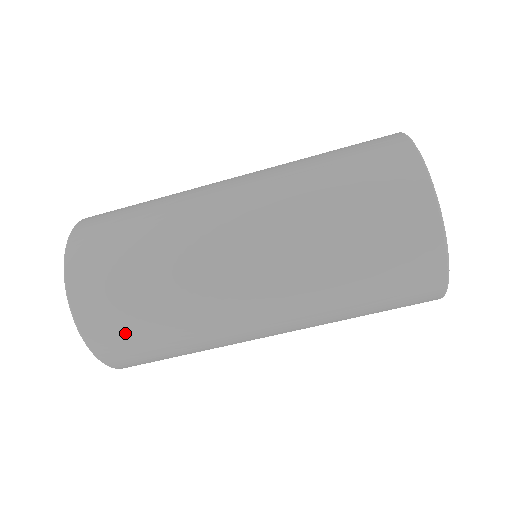
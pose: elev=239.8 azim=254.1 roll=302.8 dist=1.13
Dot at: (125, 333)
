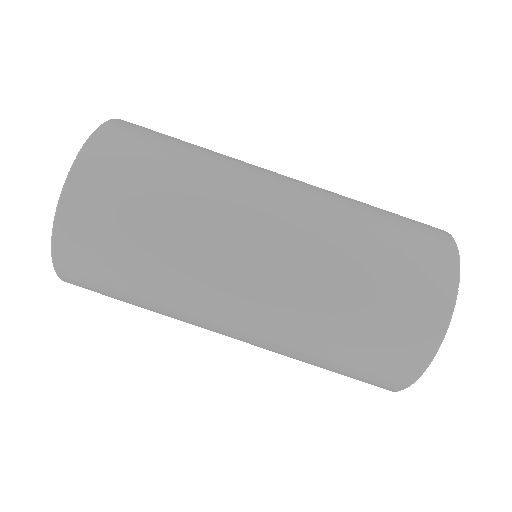
Dot at: (98, 283)
